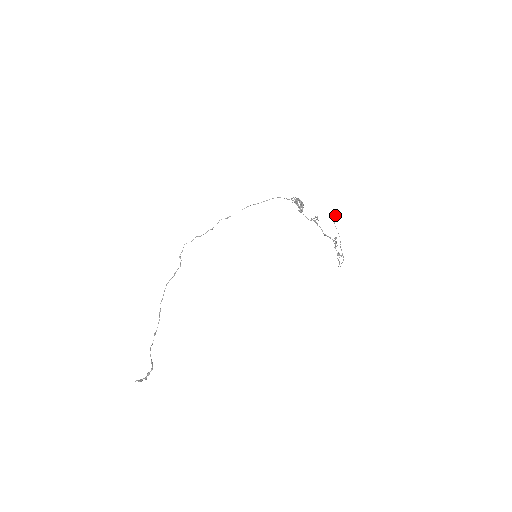
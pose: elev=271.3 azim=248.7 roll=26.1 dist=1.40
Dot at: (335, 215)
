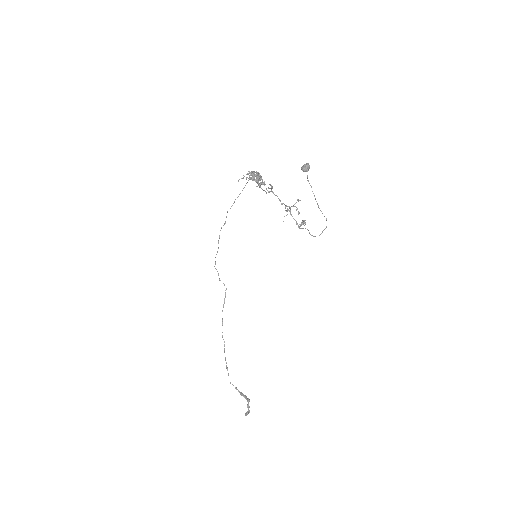
Dot at: (305, 166)
